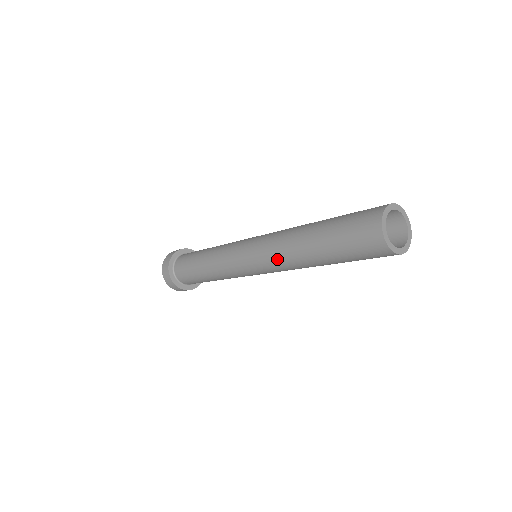
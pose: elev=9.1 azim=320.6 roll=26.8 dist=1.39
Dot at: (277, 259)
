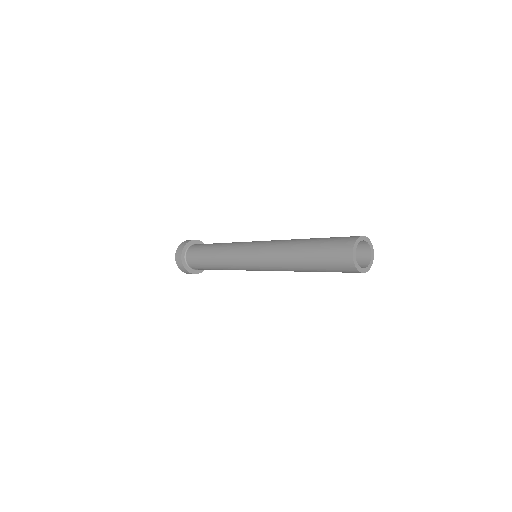
Dot at: (273, 252)
